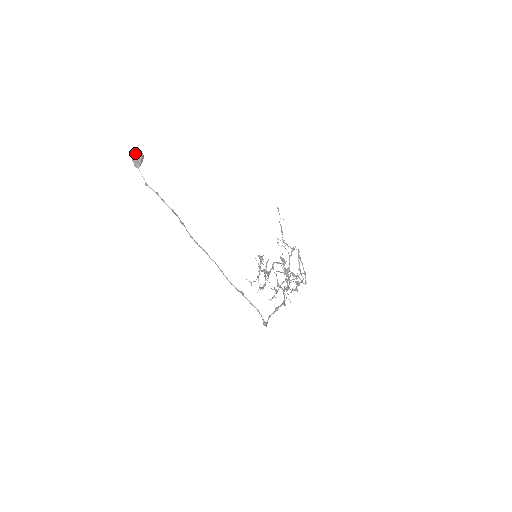
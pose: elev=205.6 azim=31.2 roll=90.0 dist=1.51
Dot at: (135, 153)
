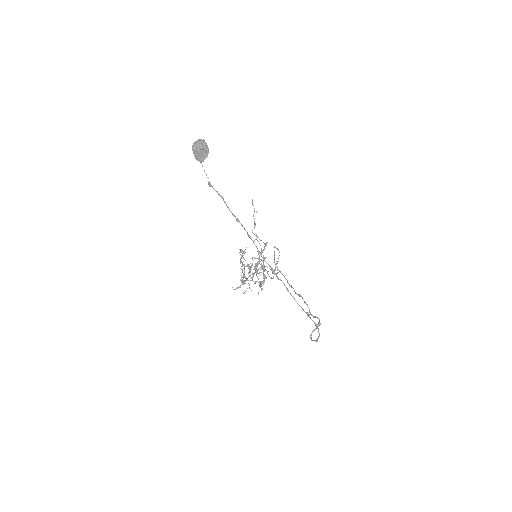
Dot at: (201, 144)
